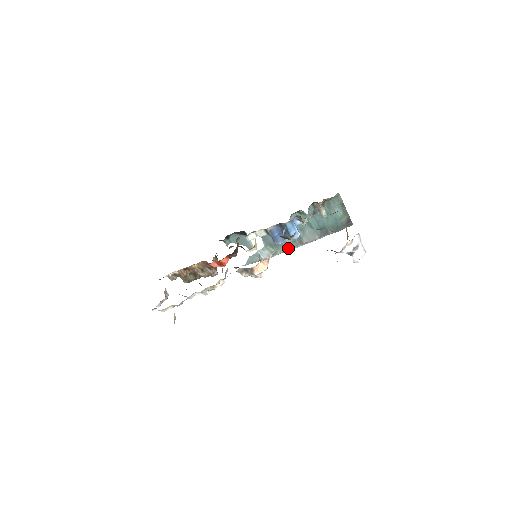
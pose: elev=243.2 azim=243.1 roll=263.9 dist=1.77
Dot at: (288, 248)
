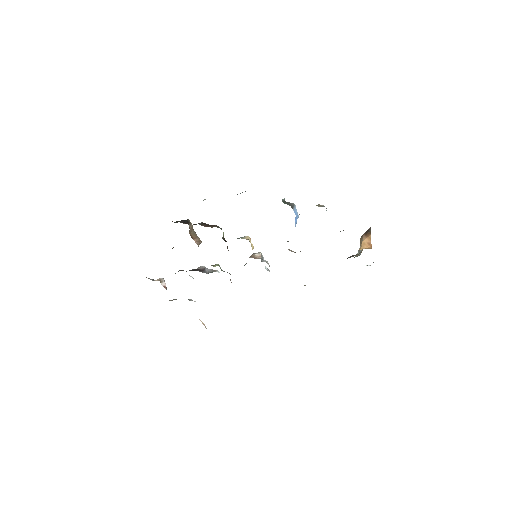
Dot at: occluded
